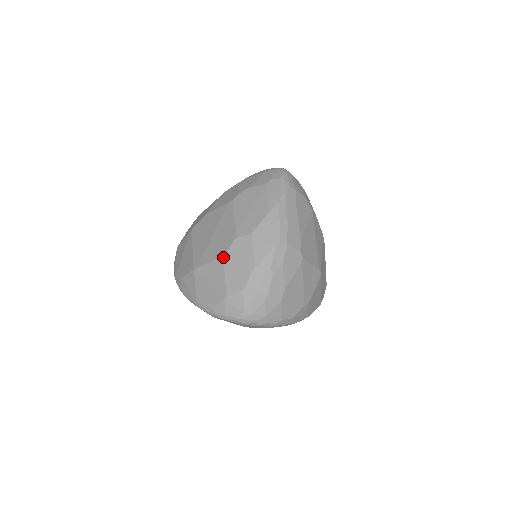
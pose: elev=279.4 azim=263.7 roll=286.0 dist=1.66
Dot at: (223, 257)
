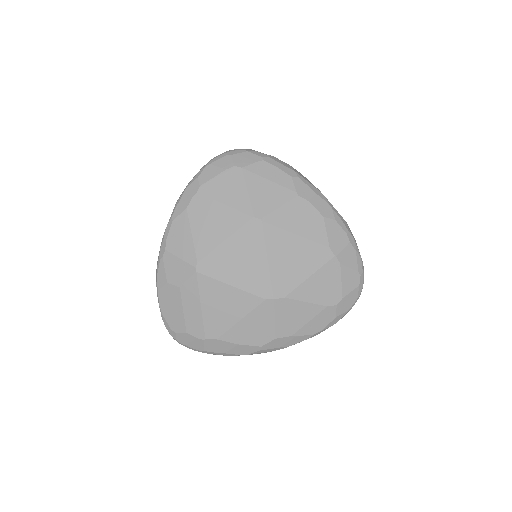
Dot at: occluded
